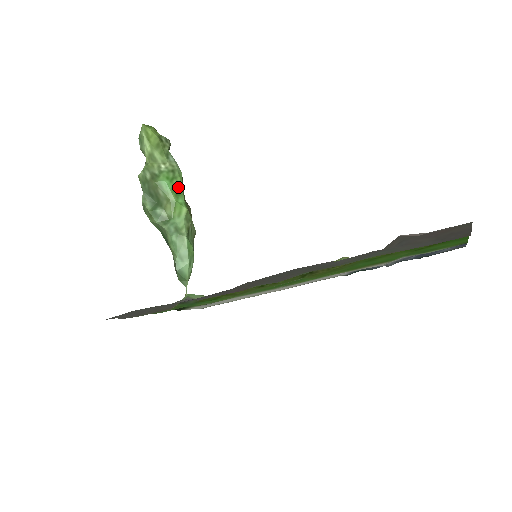
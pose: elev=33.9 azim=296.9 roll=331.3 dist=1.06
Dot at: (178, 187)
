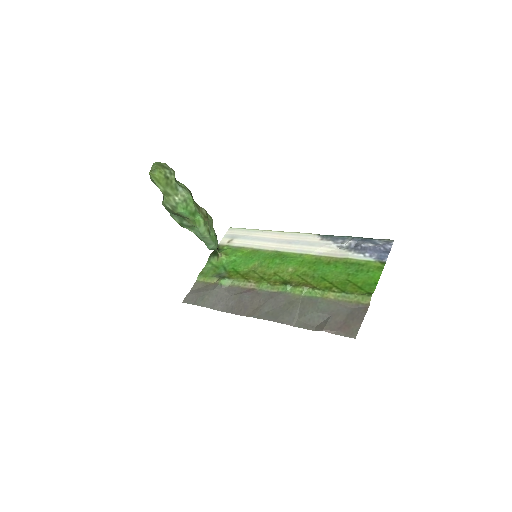
Dot at: (192, 210)
